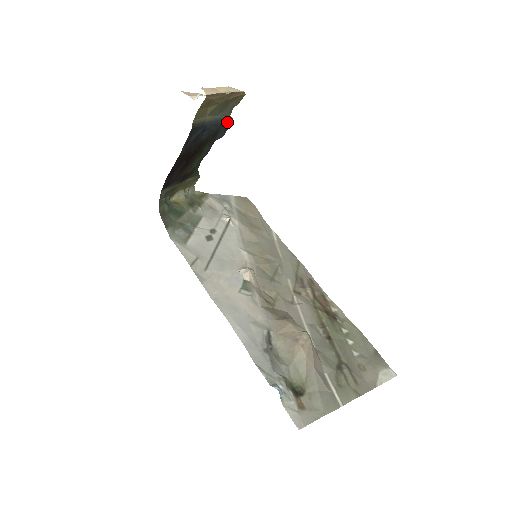
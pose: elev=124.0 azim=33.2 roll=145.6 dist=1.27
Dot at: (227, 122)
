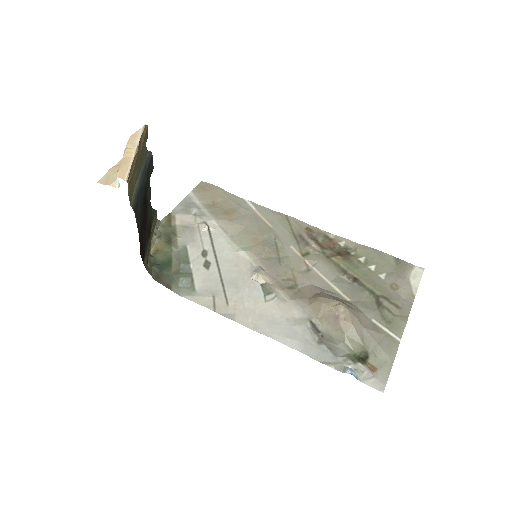
Dot at: (149, 160)
